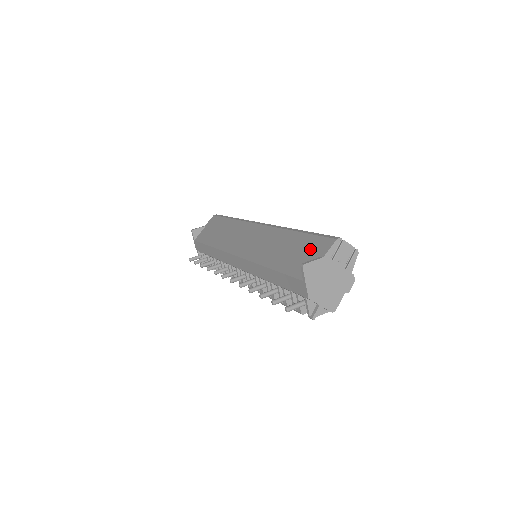
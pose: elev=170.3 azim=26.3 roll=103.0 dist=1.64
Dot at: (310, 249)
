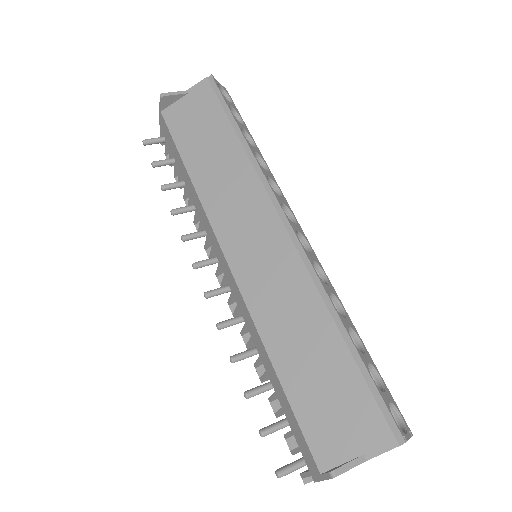
Dot at: (351, 414)
